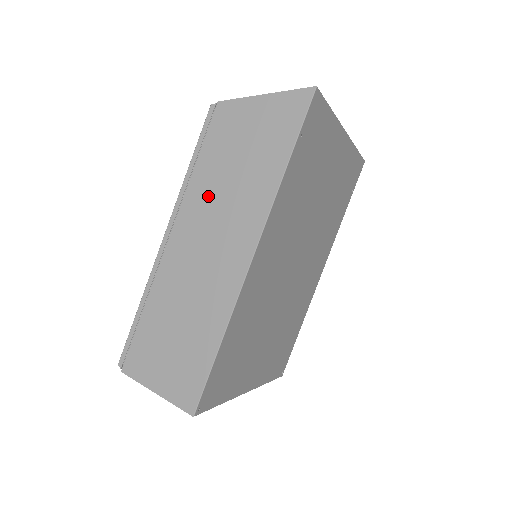
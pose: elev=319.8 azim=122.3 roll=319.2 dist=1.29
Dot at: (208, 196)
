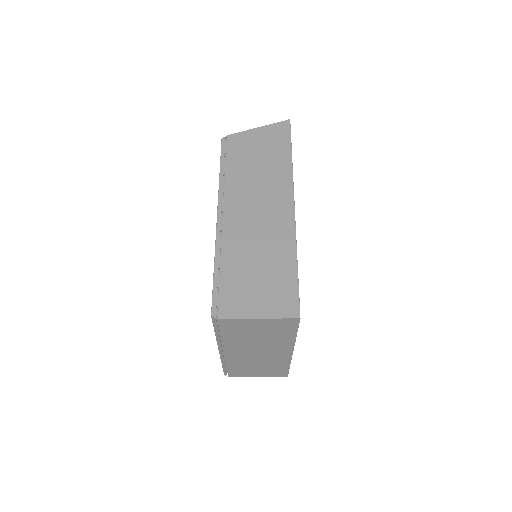
Dot at: (244, 183)
